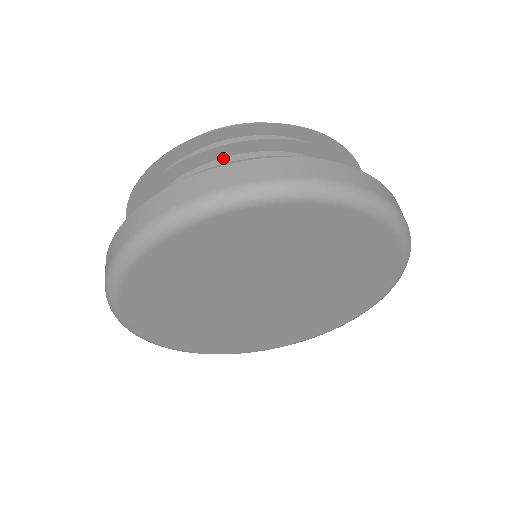
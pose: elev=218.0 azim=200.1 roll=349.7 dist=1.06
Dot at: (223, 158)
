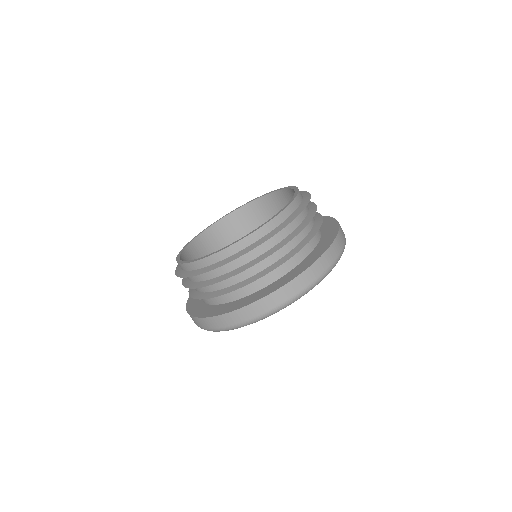
Dot at: occluded
